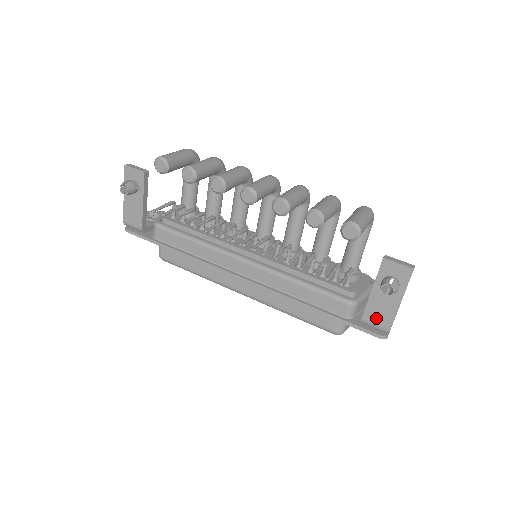
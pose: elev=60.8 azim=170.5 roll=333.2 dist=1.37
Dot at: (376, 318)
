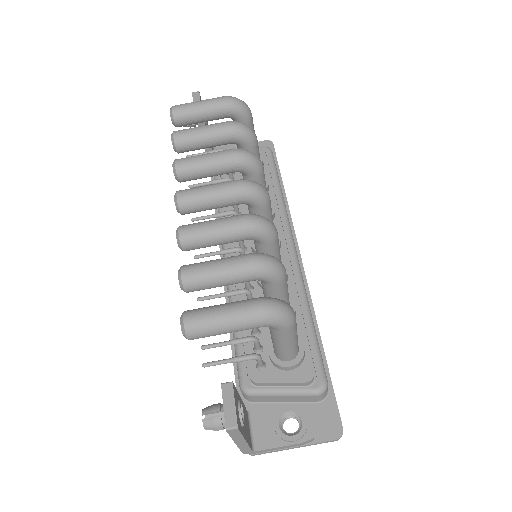
Dot at: occluded
